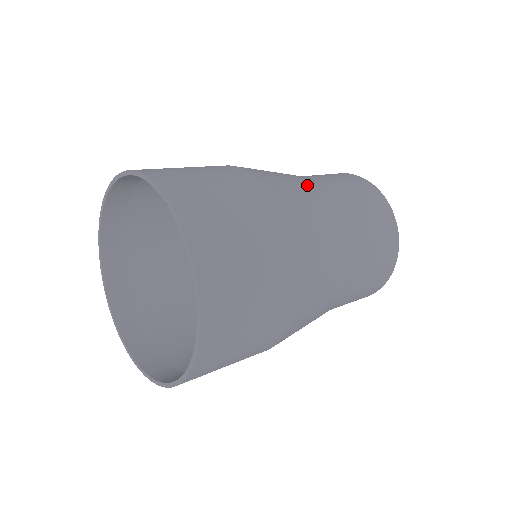
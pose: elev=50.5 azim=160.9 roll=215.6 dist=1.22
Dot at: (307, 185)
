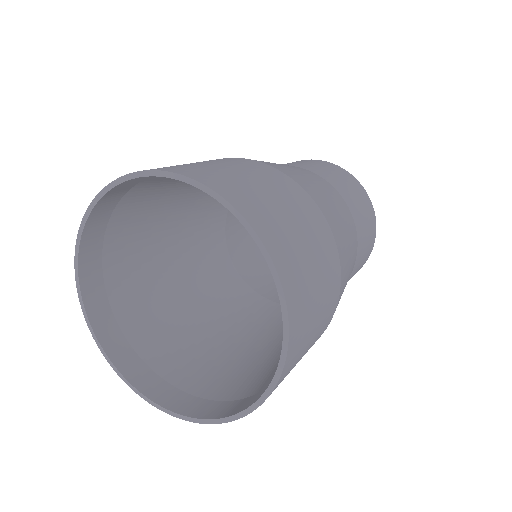
Dot at: occluded
